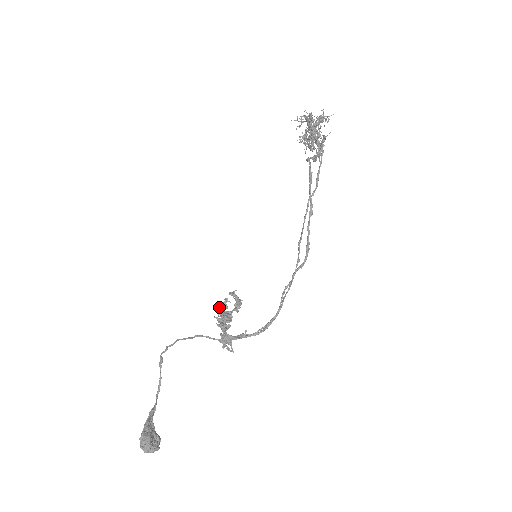
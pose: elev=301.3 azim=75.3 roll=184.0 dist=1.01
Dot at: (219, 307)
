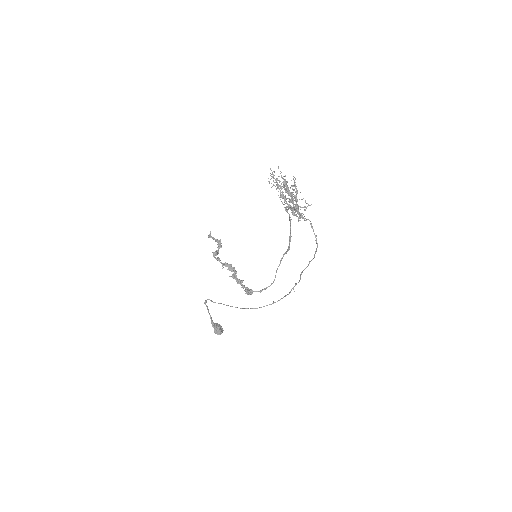
Dot at: (213, 255)
